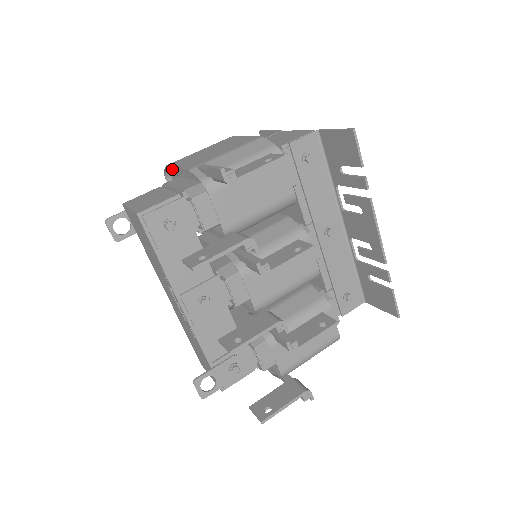
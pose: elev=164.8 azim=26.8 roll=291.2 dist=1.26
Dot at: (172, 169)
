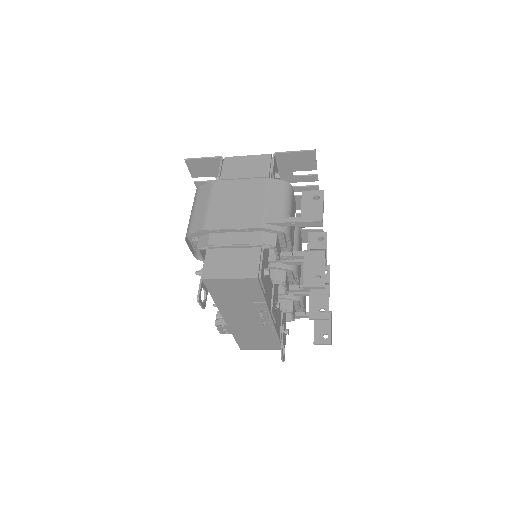
Dot at: (197, 230)
